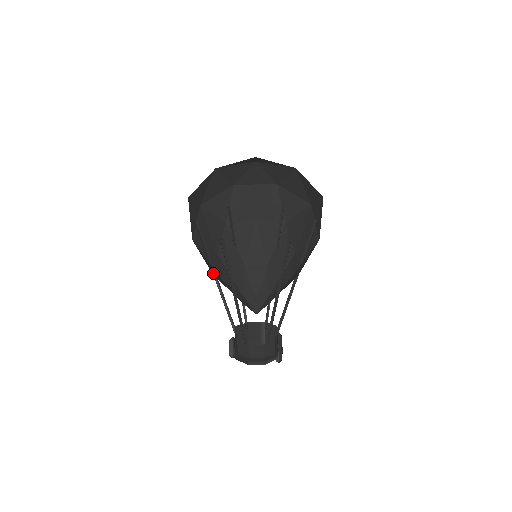
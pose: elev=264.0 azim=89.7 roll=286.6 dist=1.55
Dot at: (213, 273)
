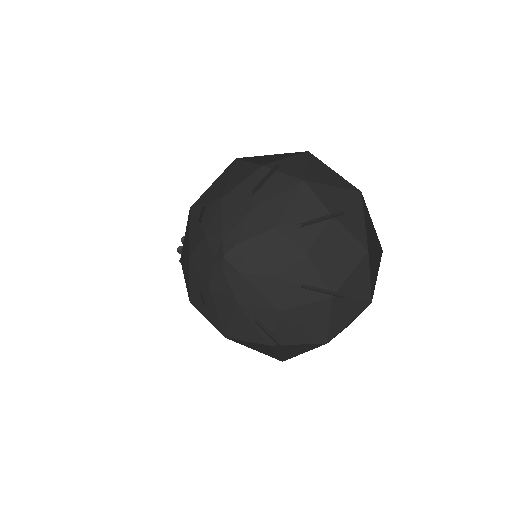
Dot at: (191, 251)
